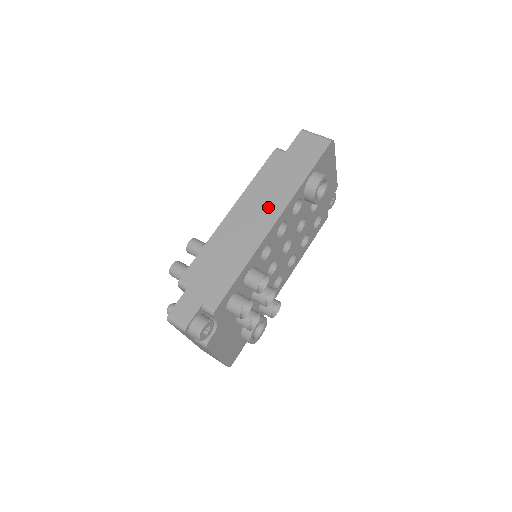
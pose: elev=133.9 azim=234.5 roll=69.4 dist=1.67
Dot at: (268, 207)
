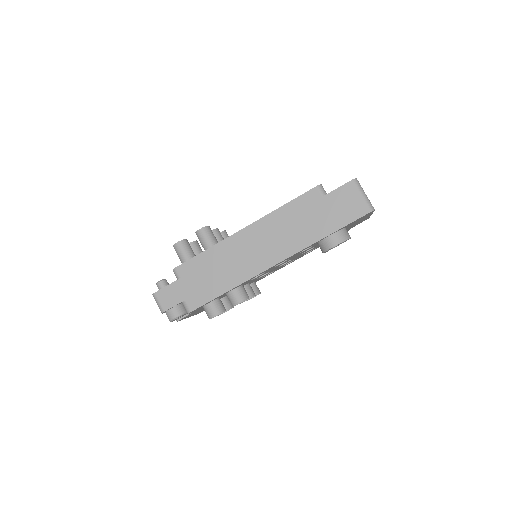
Dot at: (277, 246)
